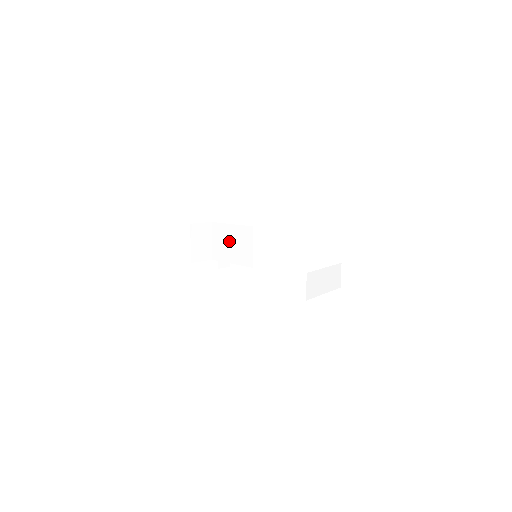
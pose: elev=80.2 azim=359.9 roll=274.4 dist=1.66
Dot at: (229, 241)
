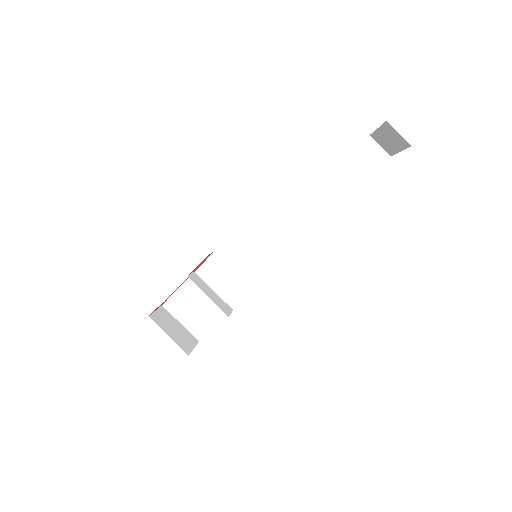
Dot at: (208, 286)
